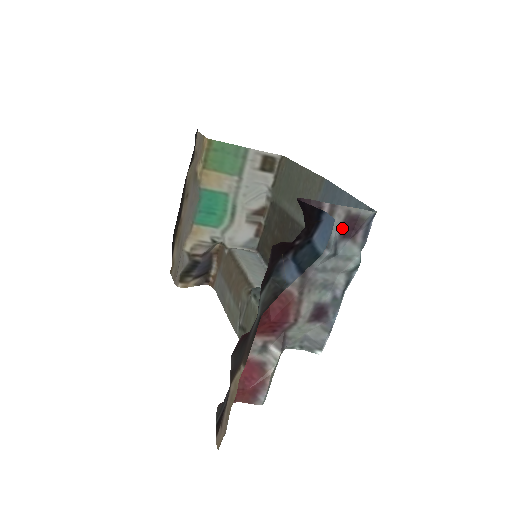
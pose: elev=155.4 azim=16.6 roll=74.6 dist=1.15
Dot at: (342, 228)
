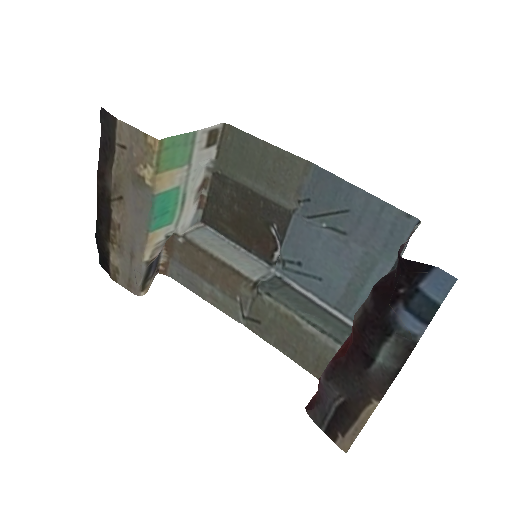
Dot at: occluded
